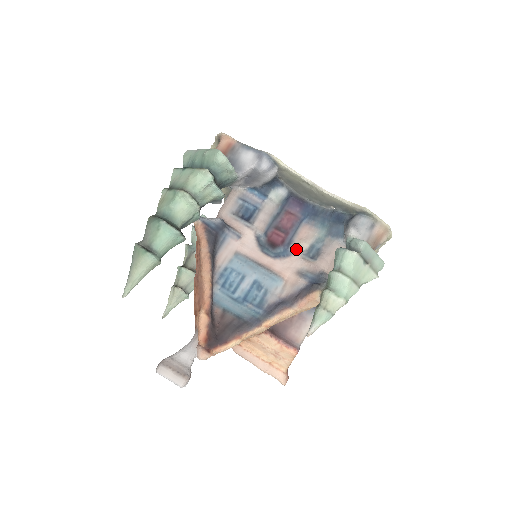
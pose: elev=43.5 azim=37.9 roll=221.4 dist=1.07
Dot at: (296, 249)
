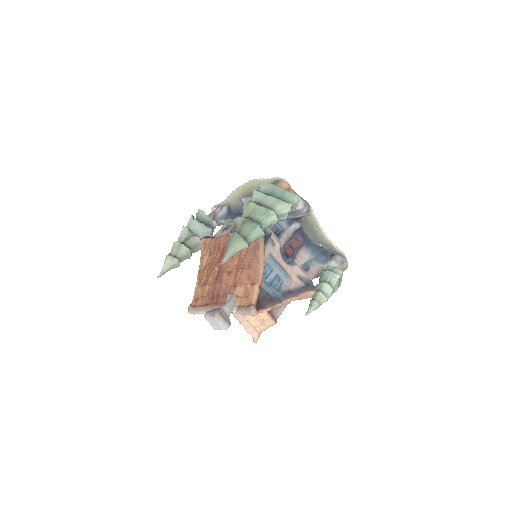
Dot at: (298, 262)
